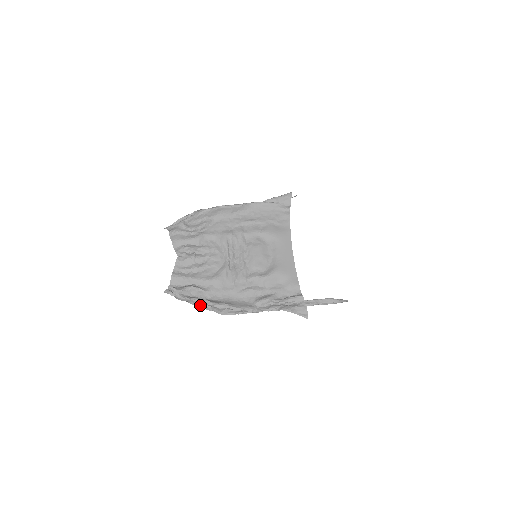
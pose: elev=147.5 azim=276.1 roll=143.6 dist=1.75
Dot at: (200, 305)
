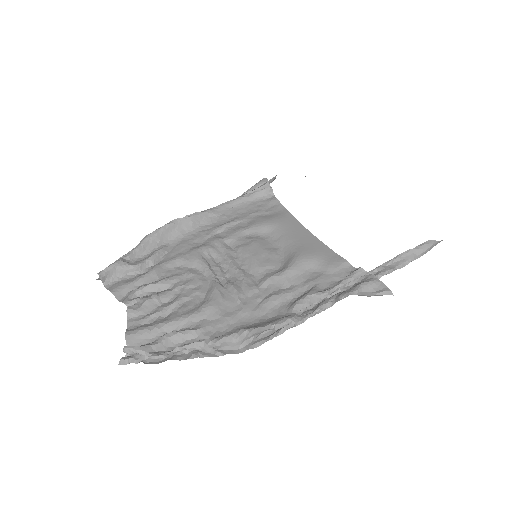
Dot at: (195, 354)
